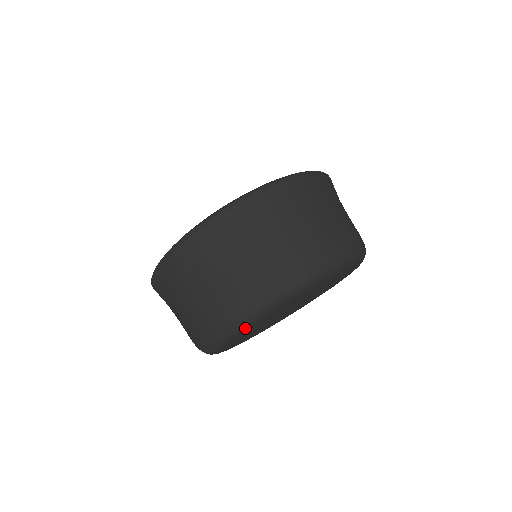
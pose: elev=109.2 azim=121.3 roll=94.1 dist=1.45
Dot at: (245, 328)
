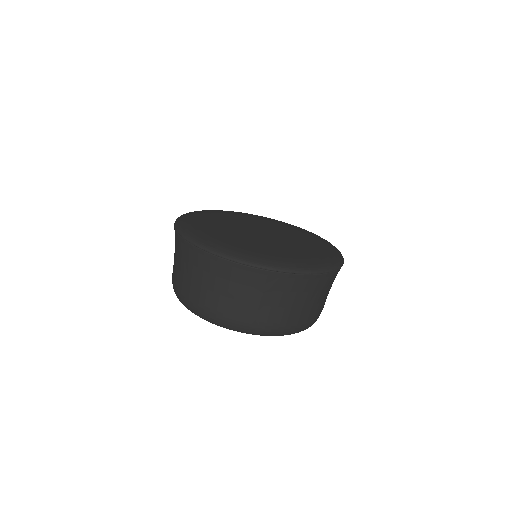
Dot at: occluded
